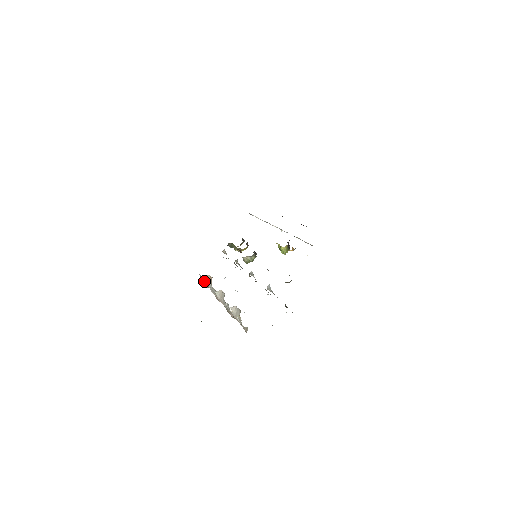
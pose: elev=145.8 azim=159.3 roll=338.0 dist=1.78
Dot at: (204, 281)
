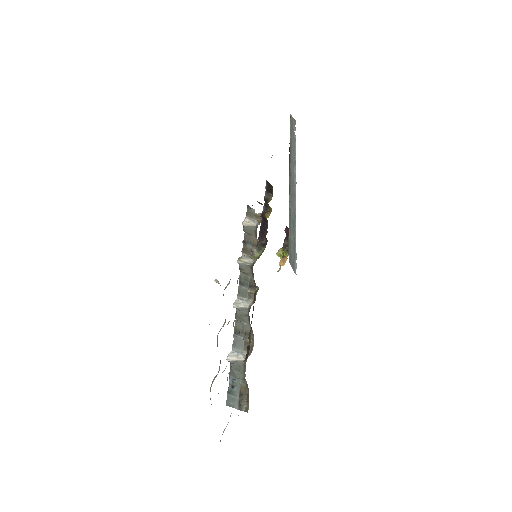
Dot at: occluded
